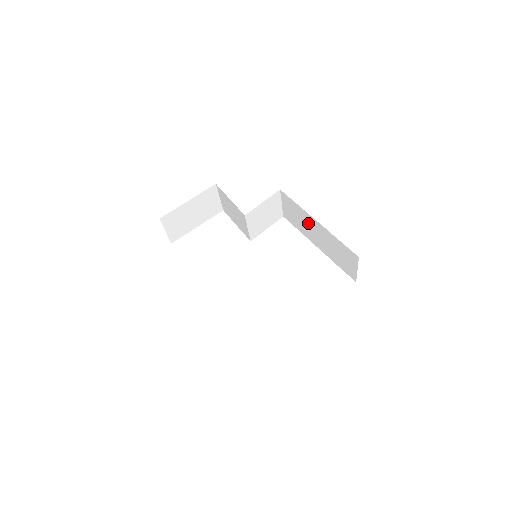
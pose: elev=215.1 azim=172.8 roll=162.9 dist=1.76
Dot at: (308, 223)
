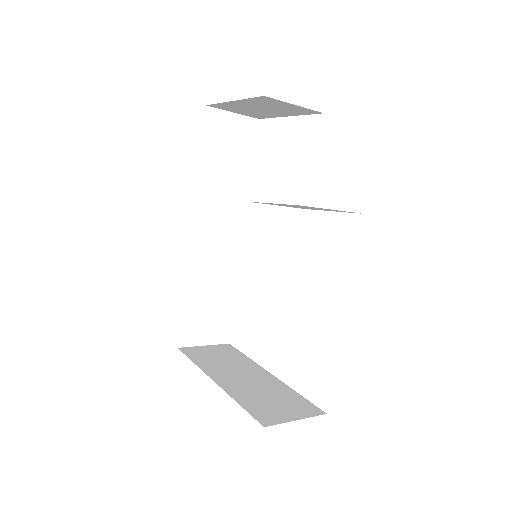
Dot at: occluded
